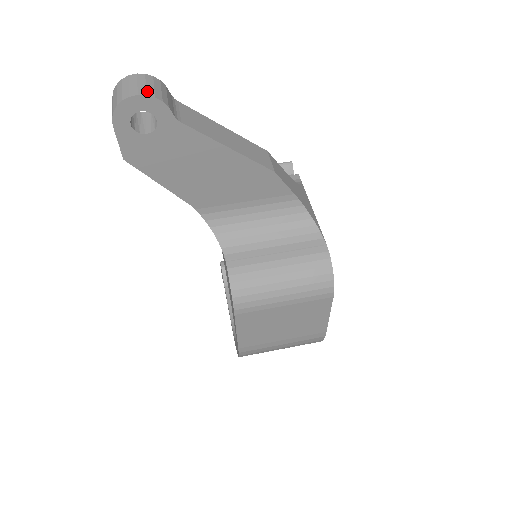
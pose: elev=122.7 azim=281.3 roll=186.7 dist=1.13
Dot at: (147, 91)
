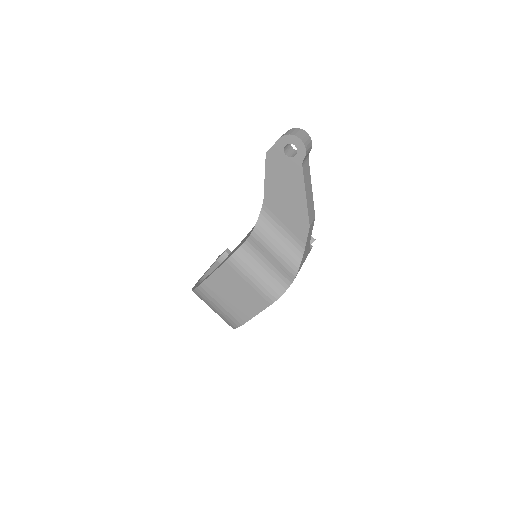
Dot at: (305, 143)
